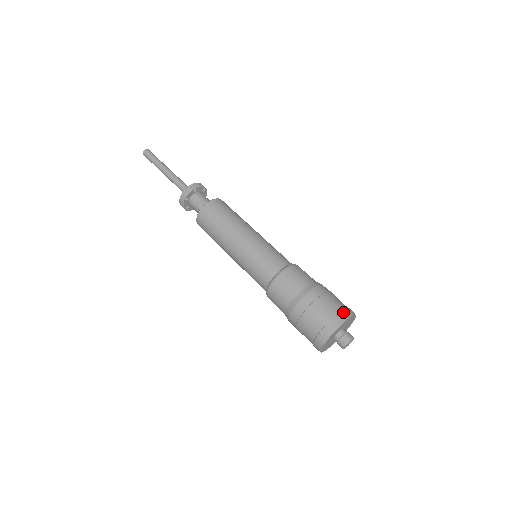
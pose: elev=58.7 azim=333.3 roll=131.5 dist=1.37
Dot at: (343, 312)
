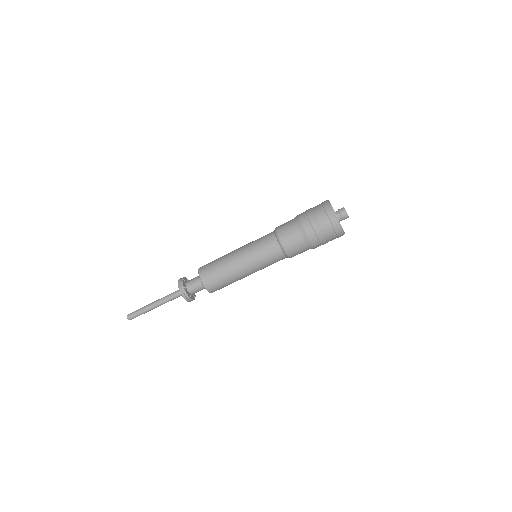
Dot at: (328, 212)
